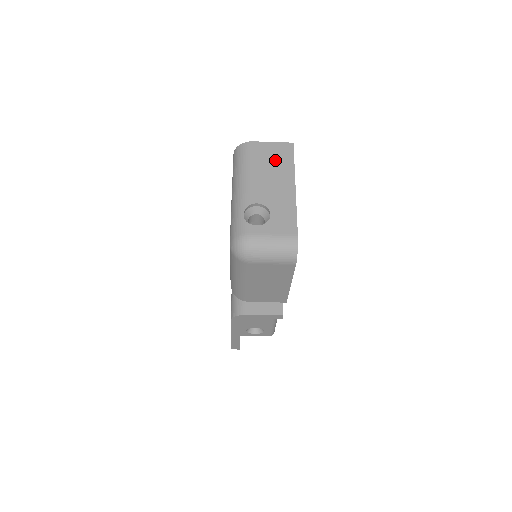
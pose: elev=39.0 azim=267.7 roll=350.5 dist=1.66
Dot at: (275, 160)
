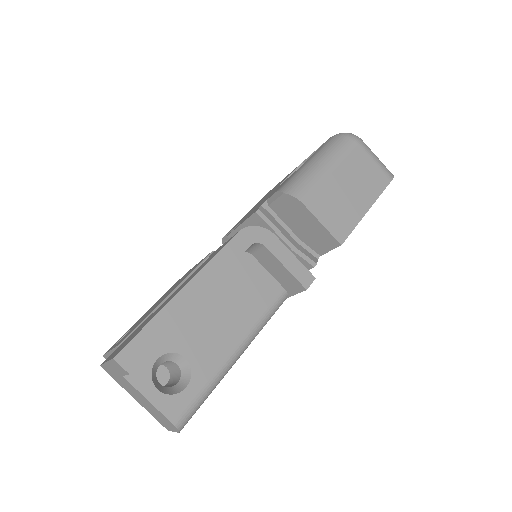
Dot at: occluded
